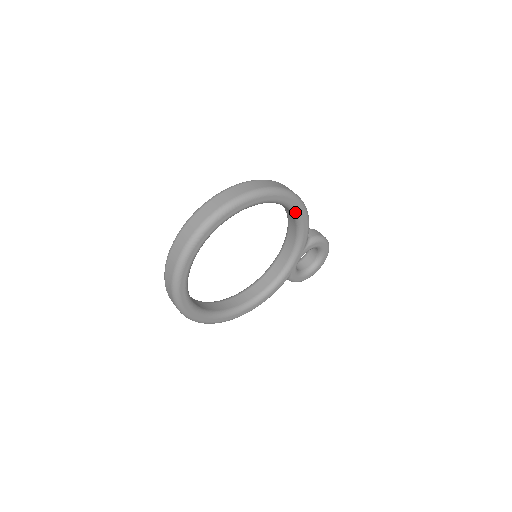
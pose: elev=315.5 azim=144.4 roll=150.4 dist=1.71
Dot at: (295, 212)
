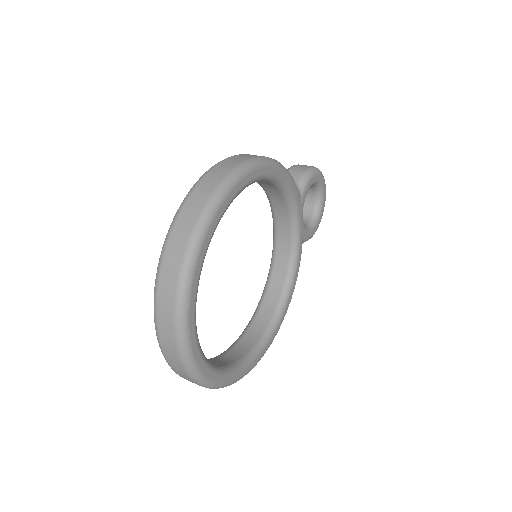
Dot at: (268, 178)
